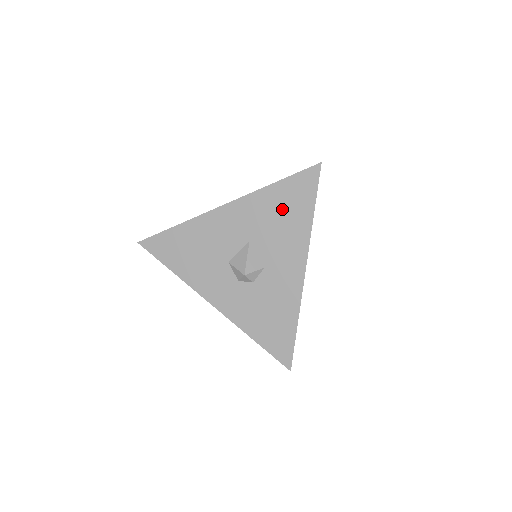
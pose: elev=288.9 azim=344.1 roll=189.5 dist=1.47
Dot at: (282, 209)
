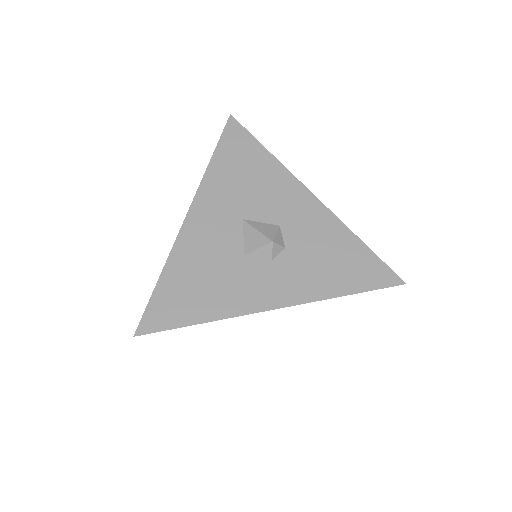
Dot at: (240, 170)
